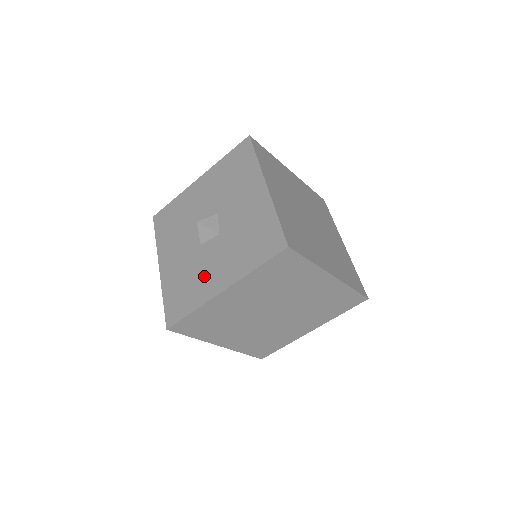
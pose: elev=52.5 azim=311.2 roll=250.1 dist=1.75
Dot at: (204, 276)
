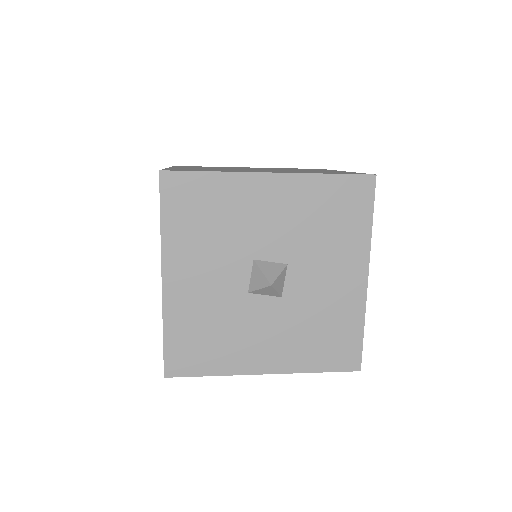
Dot at: (243, 341)
